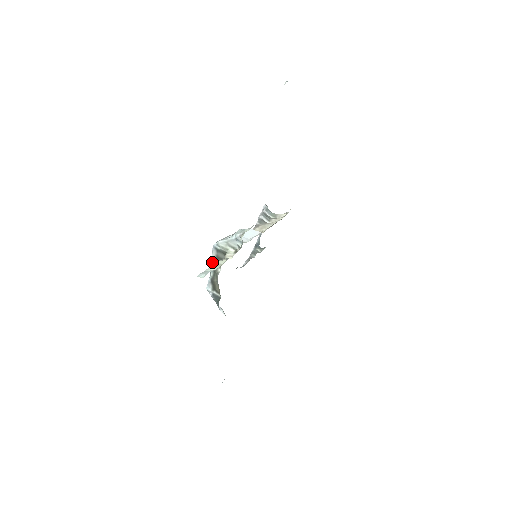
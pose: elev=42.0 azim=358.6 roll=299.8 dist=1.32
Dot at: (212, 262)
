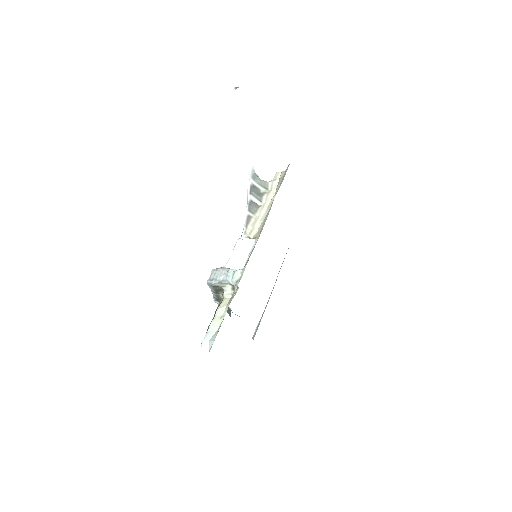
Dot at: (211, 290)
